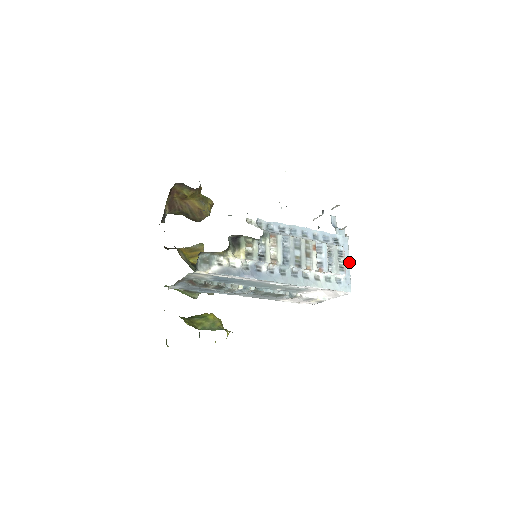
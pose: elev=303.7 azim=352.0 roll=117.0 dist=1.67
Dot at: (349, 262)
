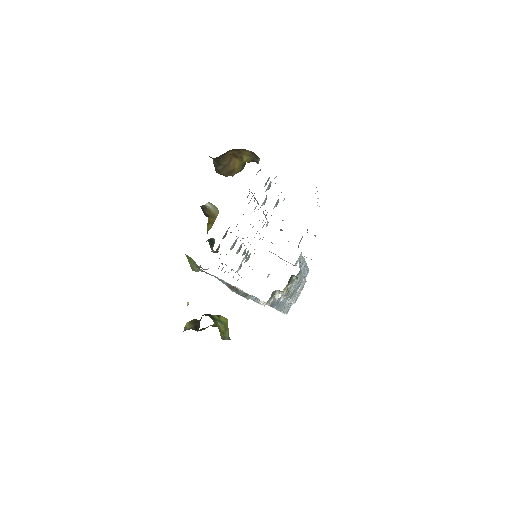
Dot at: occluded
